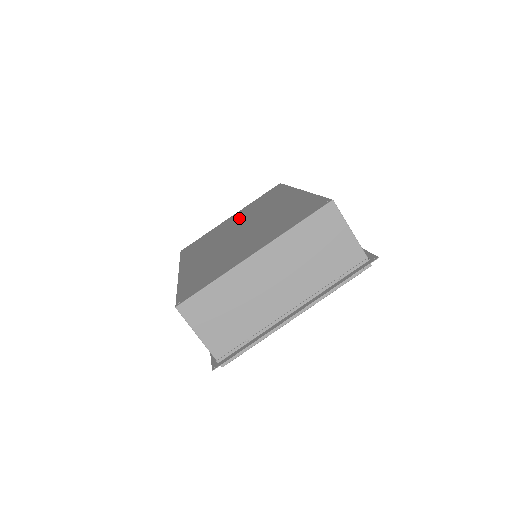
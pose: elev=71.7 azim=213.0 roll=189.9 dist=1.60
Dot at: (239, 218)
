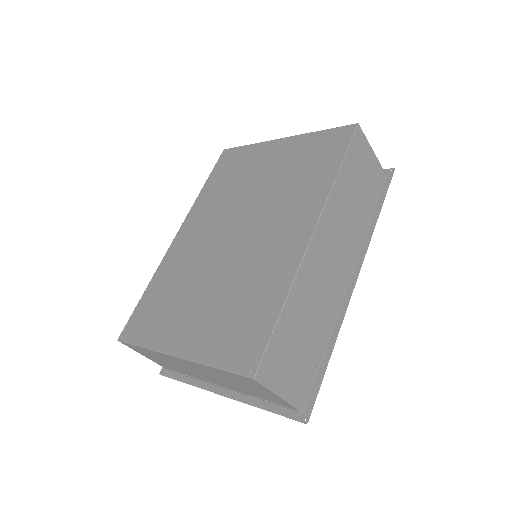
Dot at: (270, 175)
